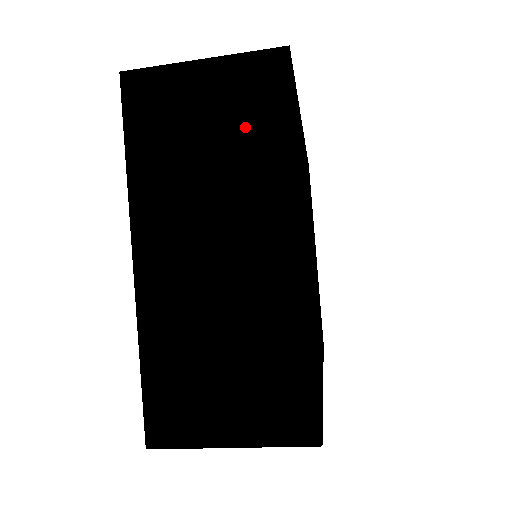
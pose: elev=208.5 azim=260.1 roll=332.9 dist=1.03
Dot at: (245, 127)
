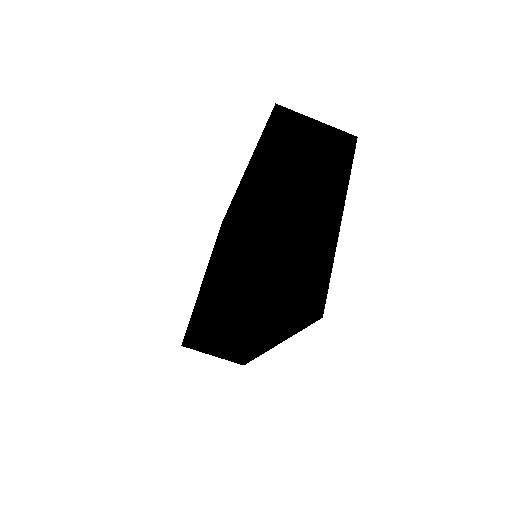
Dot at: (328, 157)
